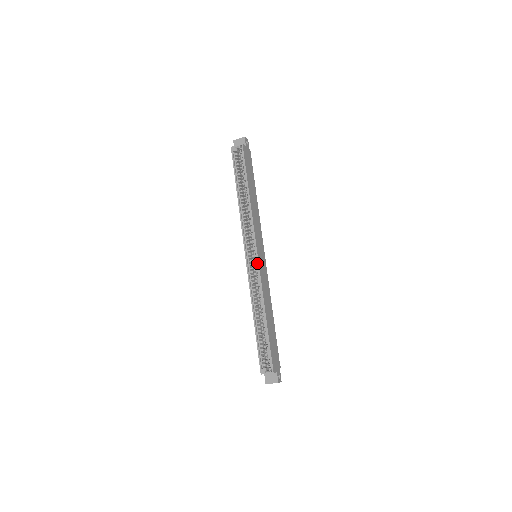
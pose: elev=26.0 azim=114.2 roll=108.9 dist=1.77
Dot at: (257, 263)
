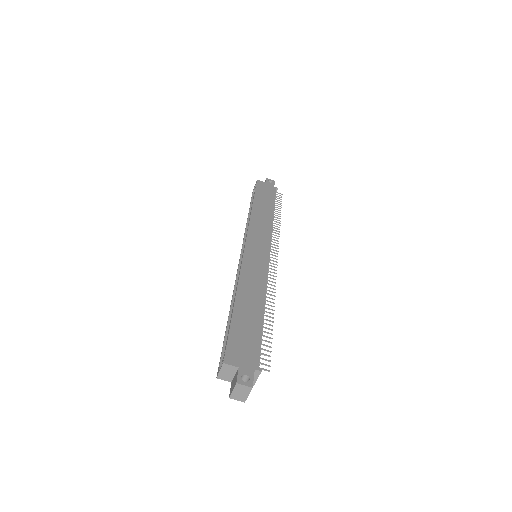
Dot at: (243, 253)
